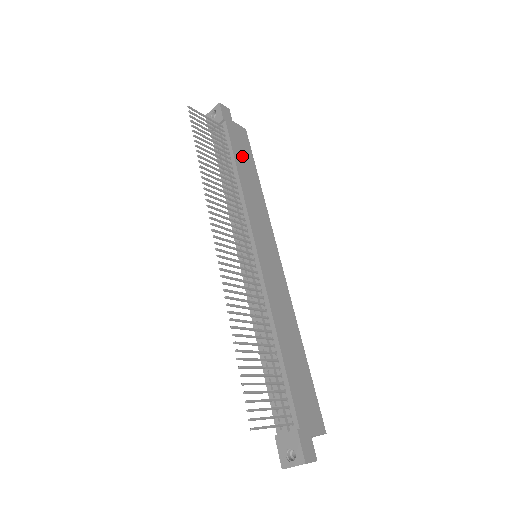
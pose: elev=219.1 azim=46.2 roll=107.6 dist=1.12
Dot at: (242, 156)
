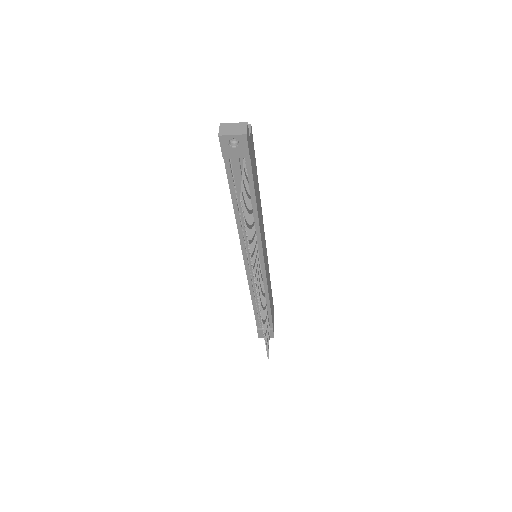
Dot at: (255, 180)
